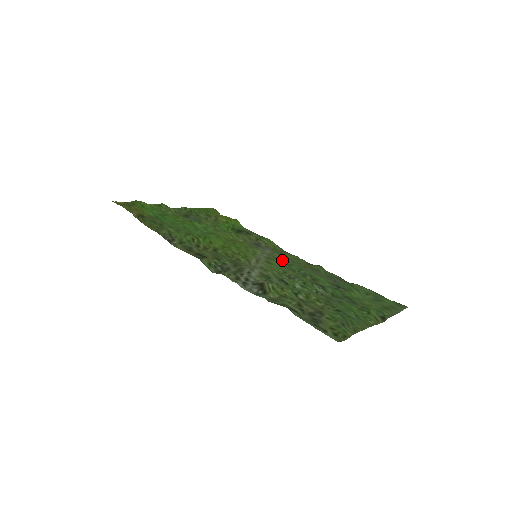
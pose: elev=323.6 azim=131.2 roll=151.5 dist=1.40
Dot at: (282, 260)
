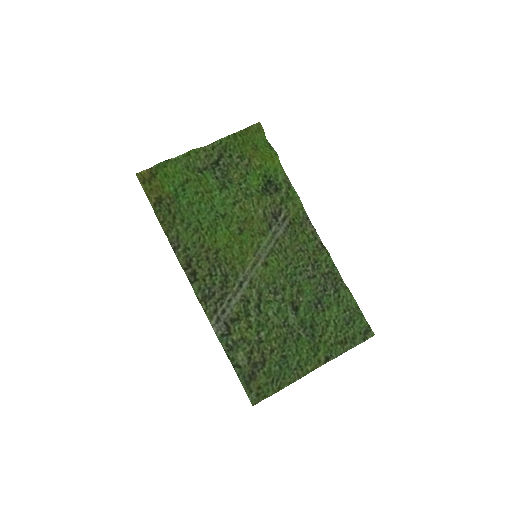
Dot at: (286, 253)
